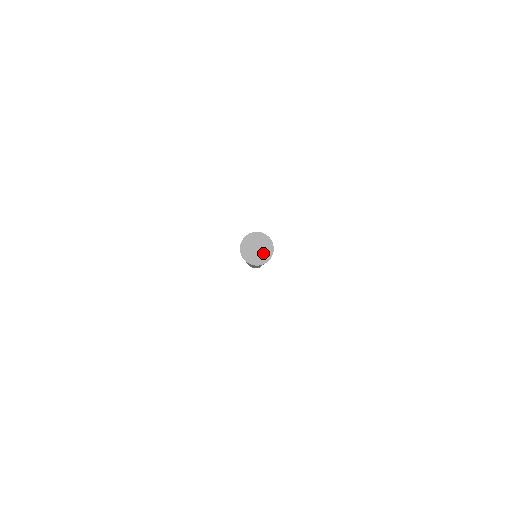
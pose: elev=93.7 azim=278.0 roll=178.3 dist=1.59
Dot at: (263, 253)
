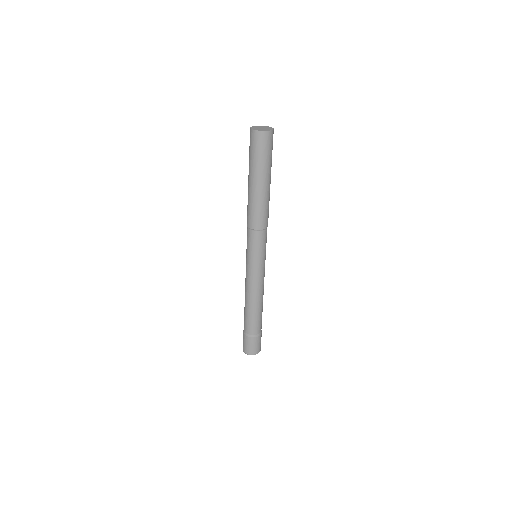
Dot at: (265, 129)
